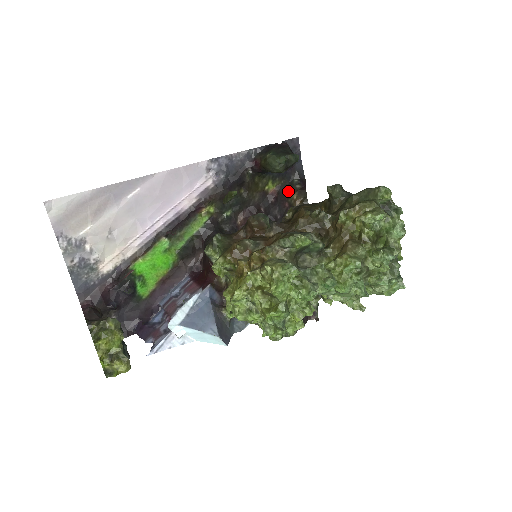
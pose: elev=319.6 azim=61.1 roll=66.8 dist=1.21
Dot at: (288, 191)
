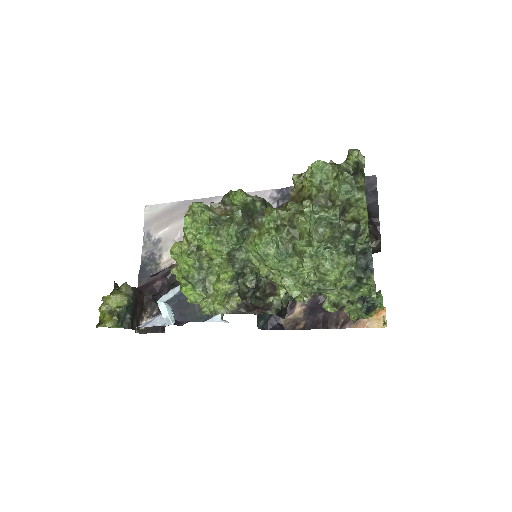
Dot at: occluded
